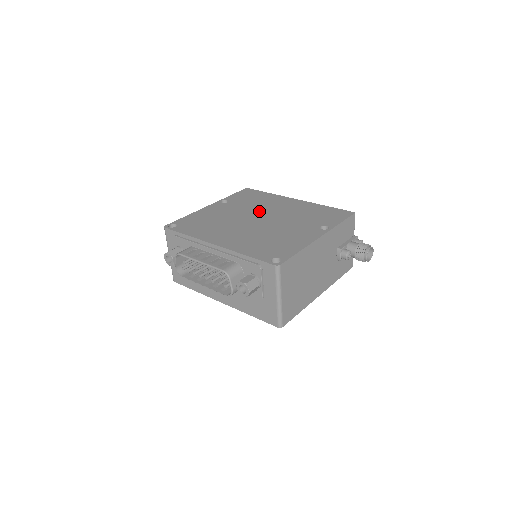
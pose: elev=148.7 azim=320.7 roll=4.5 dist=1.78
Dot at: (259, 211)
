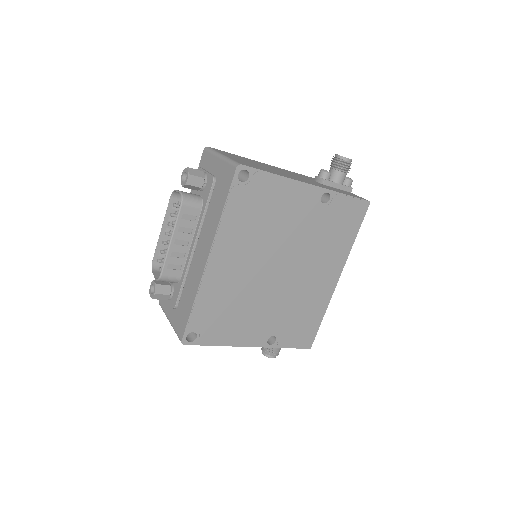
Dot at: occluded
